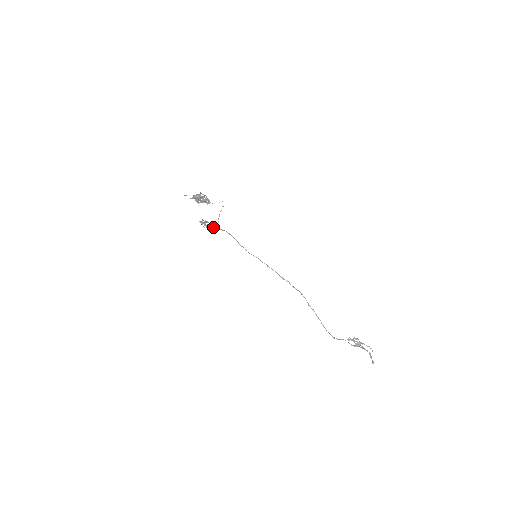
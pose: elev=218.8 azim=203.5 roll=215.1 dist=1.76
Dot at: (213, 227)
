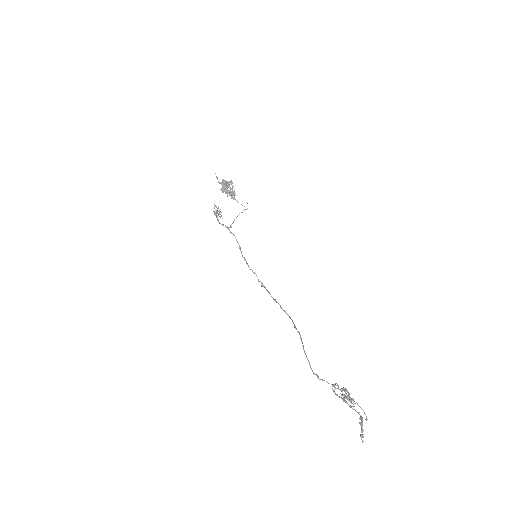
Dot at: occluded
